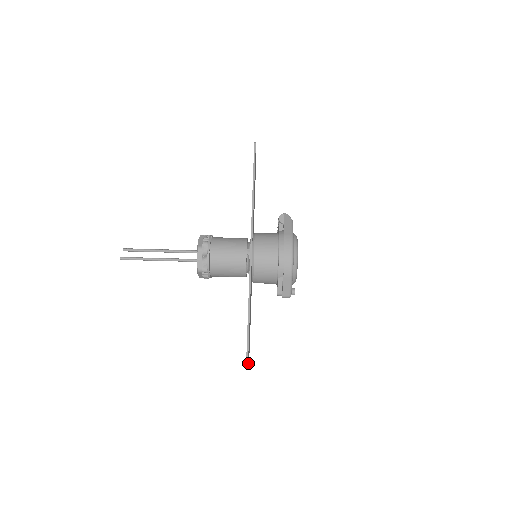
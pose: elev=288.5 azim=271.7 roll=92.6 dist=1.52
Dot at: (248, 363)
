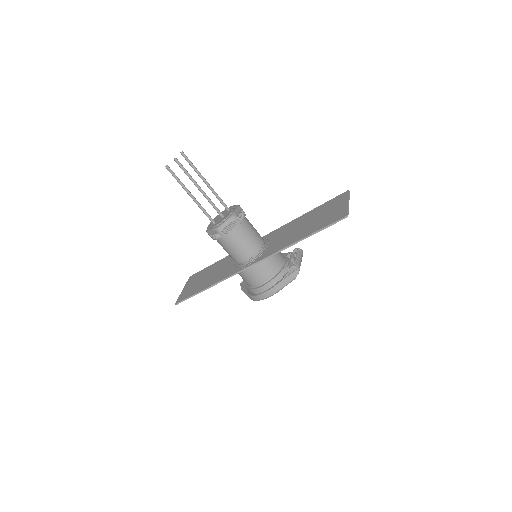
Dot at: (183, 293)
